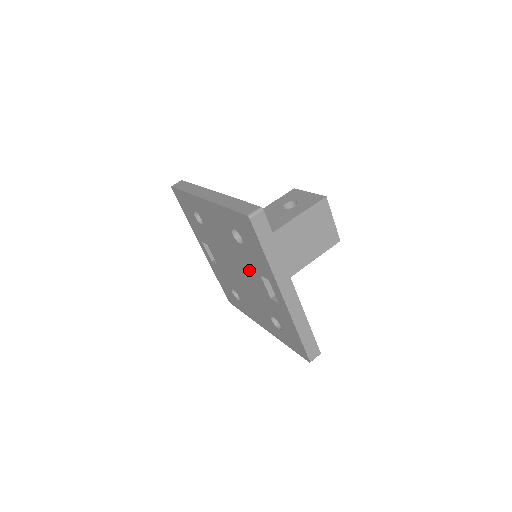
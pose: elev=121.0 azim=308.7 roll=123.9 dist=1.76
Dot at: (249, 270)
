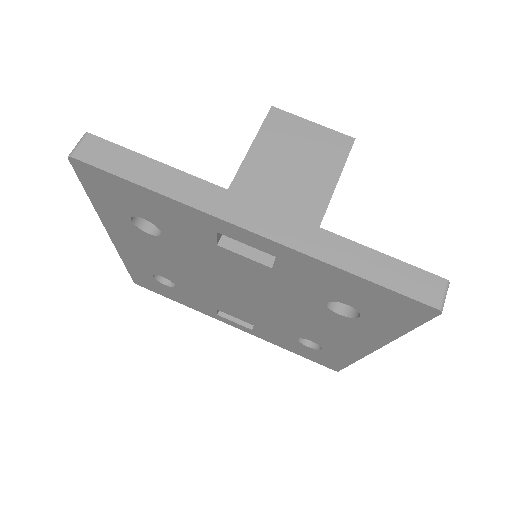
Dot at: (220, 264)
